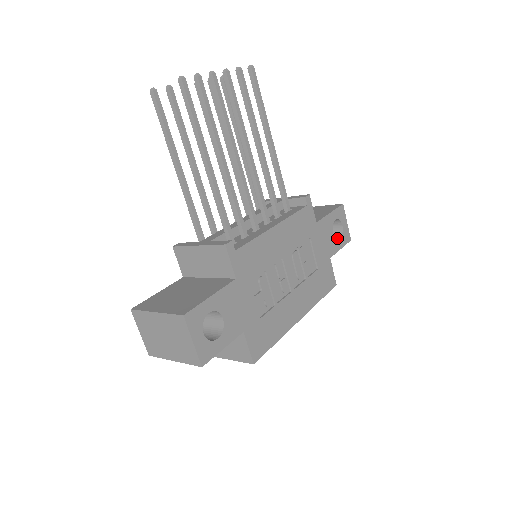
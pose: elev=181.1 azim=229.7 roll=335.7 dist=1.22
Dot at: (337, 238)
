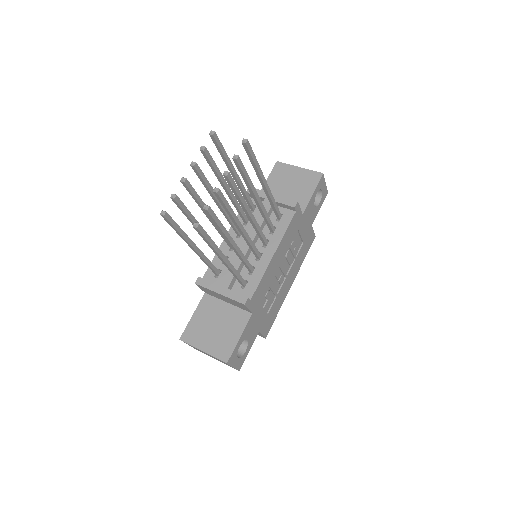
Dot at: (317, 201)
